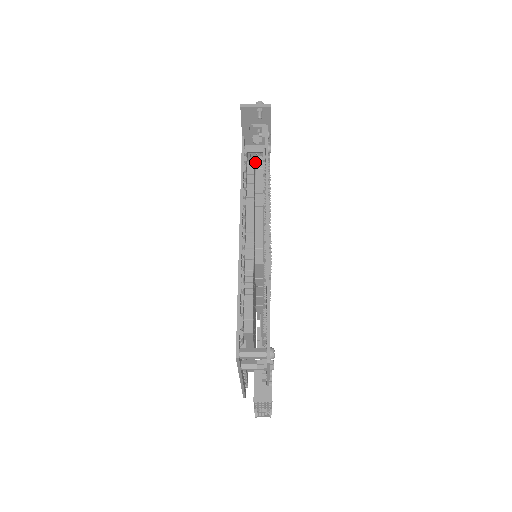
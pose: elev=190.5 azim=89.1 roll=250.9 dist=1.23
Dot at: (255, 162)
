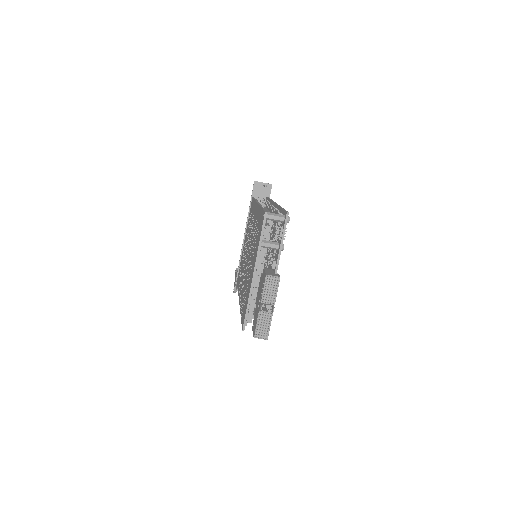
Dot at: occluded
